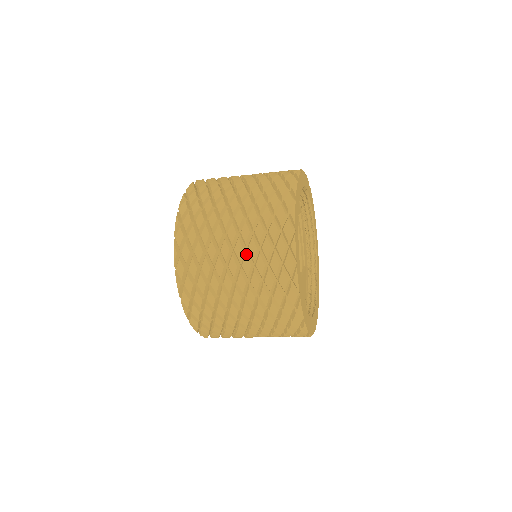
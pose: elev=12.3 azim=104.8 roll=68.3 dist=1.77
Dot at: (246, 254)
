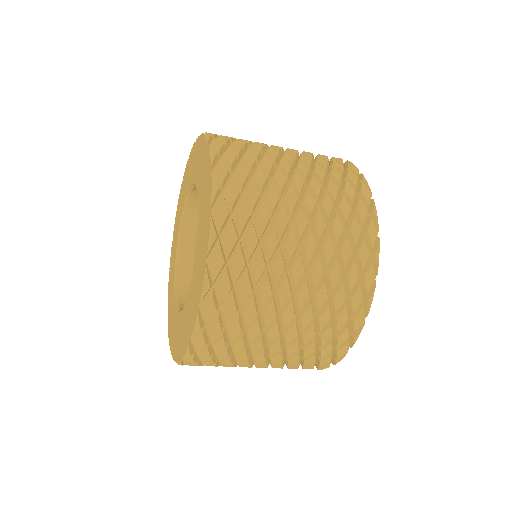
Dot at: (312, 175)
